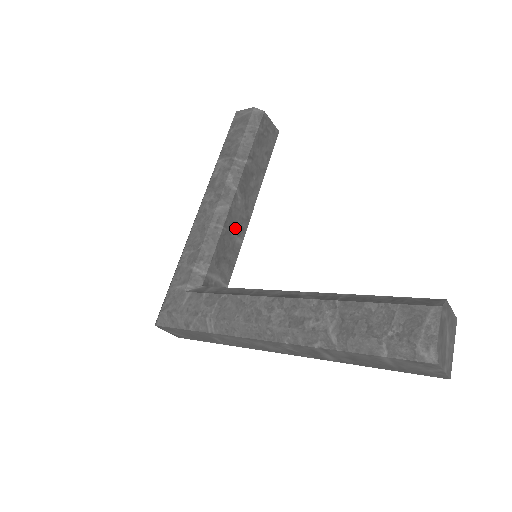
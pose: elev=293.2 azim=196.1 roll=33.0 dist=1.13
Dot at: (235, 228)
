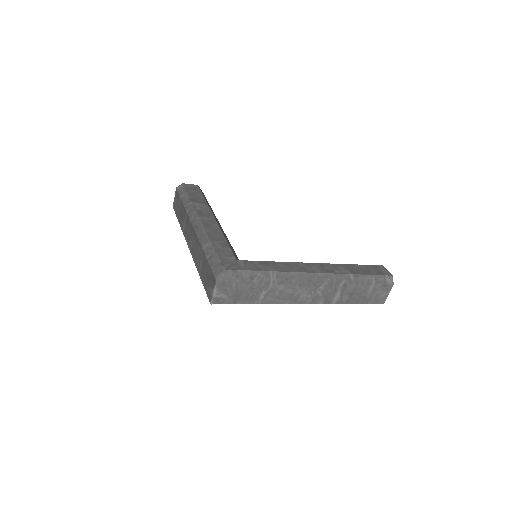
Dot at: occluded
